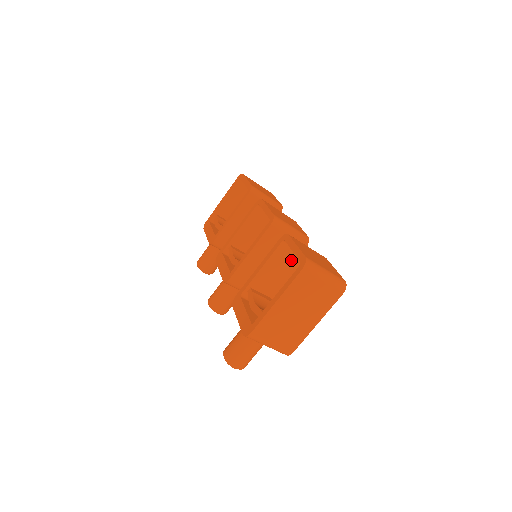
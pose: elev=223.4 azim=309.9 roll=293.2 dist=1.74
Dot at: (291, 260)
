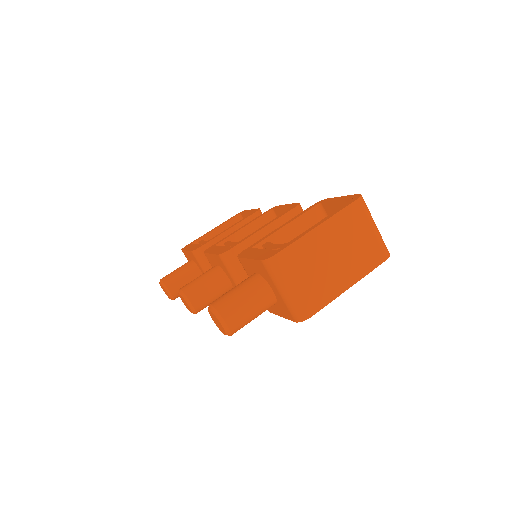
Dot at: occluded
